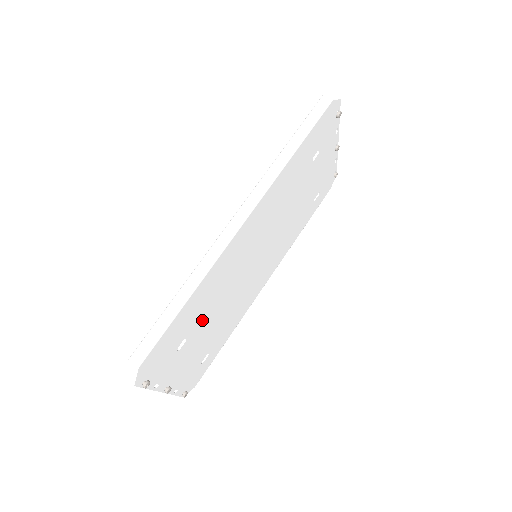
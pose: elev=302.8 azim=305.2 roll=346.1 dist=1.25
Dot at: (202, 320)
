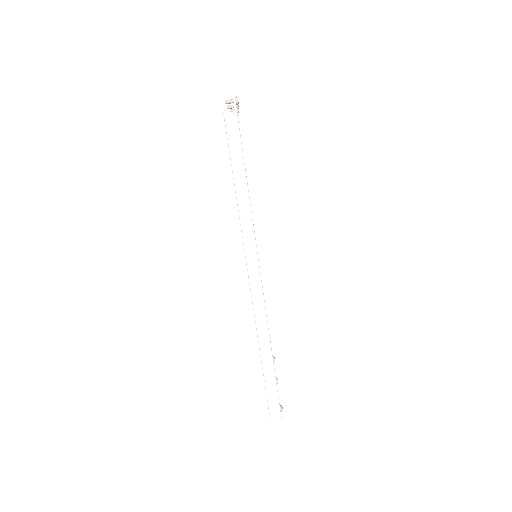
Dot at: occluded
